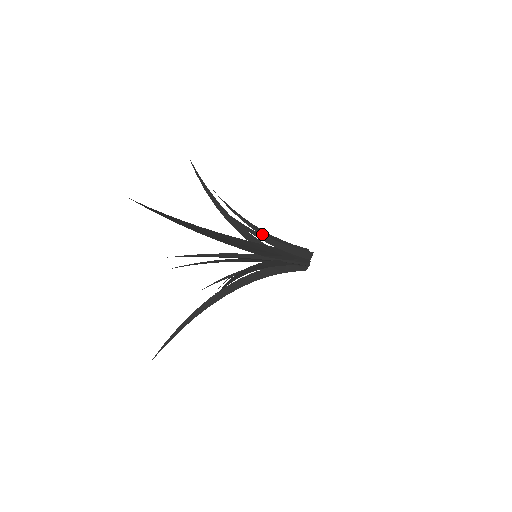
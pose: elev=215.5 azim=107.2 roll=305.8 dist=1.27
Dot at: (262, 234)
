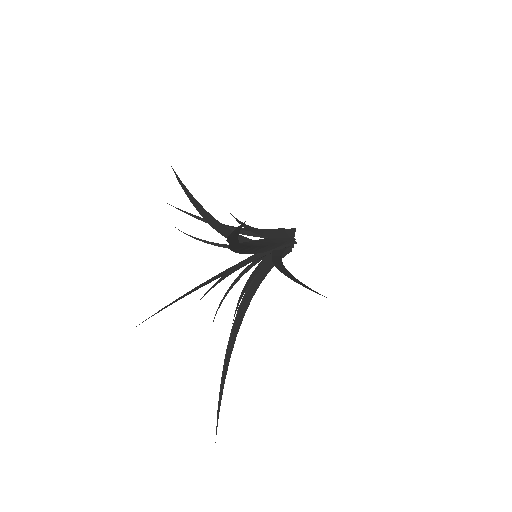
Dot at: occluded
